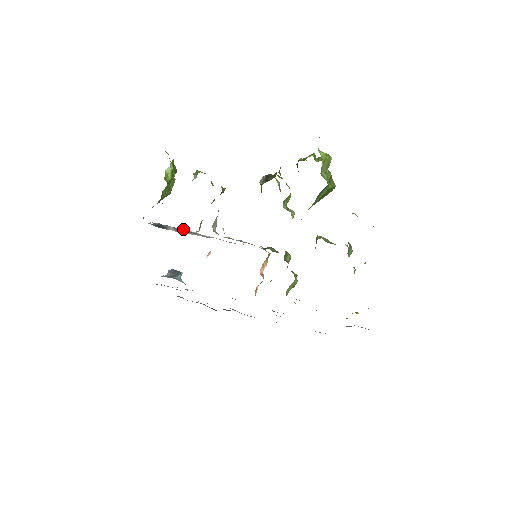
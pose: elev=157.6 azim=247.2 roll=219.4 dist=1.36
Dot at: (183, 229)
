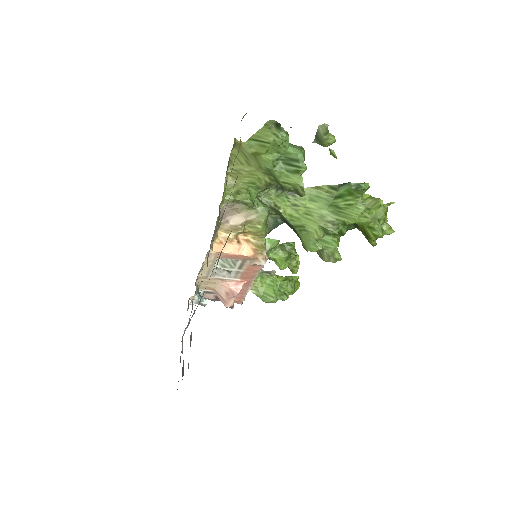
Dot at: occluded
